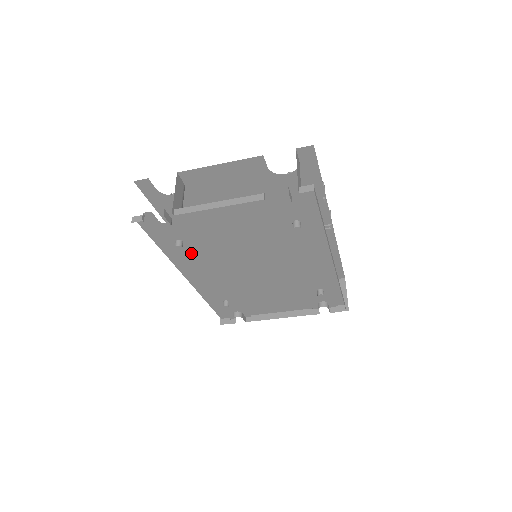
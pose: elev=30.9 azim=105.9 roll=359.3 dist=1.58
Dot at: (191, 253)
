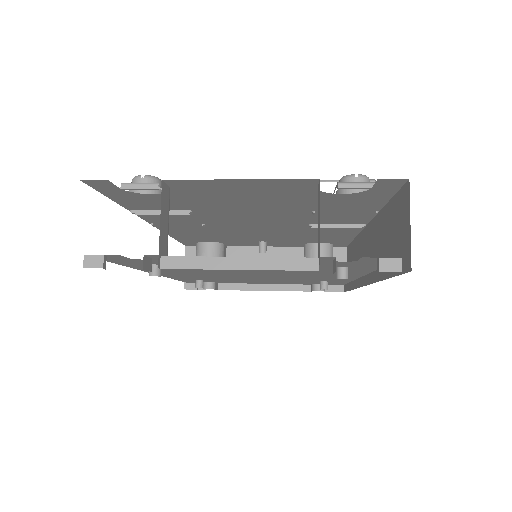
Dot at: occluded
